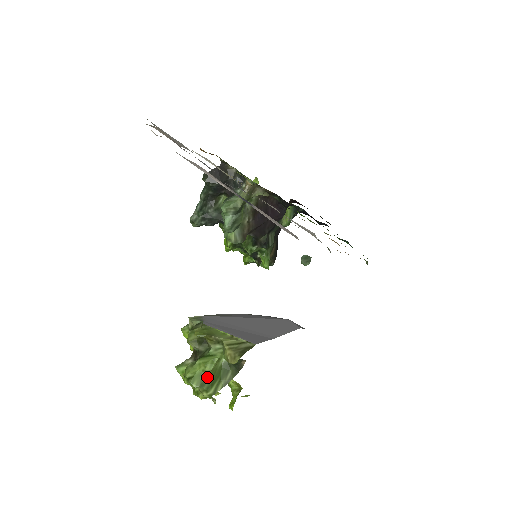
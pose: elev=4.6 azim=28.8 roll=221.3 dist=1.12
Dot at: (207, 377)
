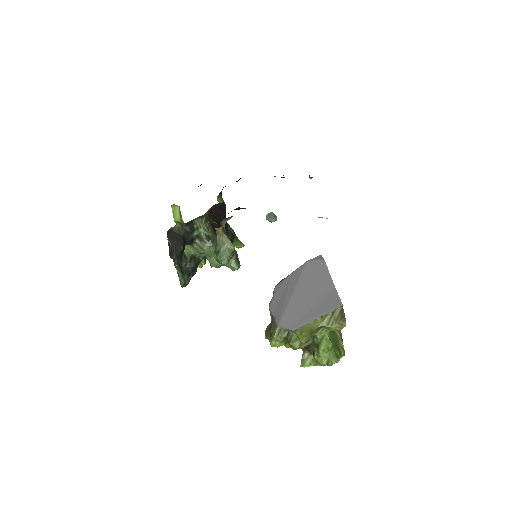
Dot at: (334, 350)
